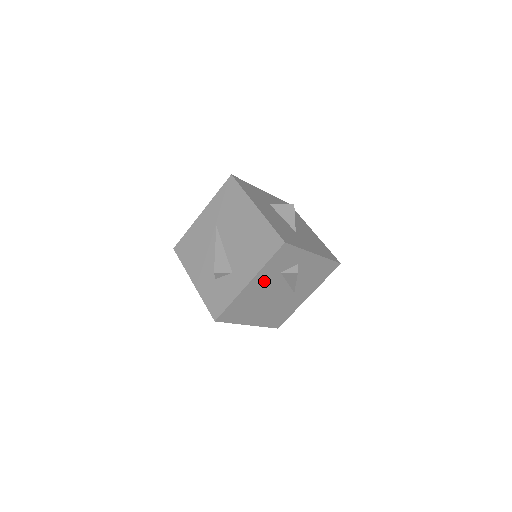
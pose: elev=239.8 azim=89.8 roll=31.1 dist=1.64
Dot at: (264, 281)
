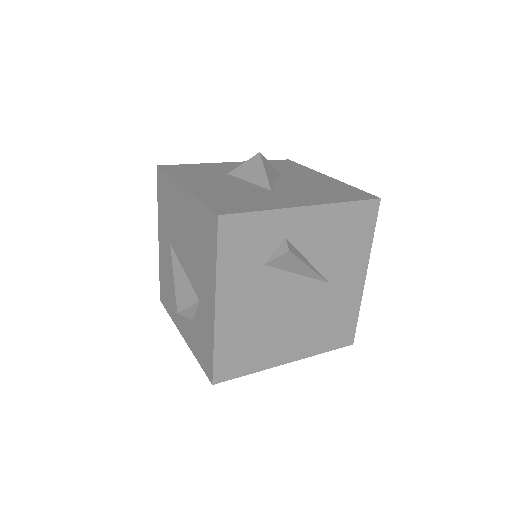
Dot at: (244, 291)
